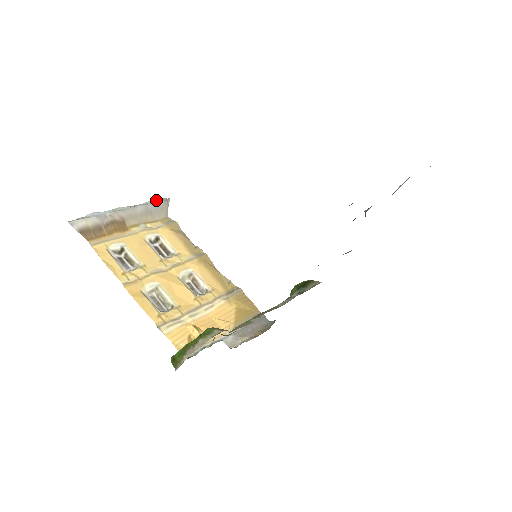
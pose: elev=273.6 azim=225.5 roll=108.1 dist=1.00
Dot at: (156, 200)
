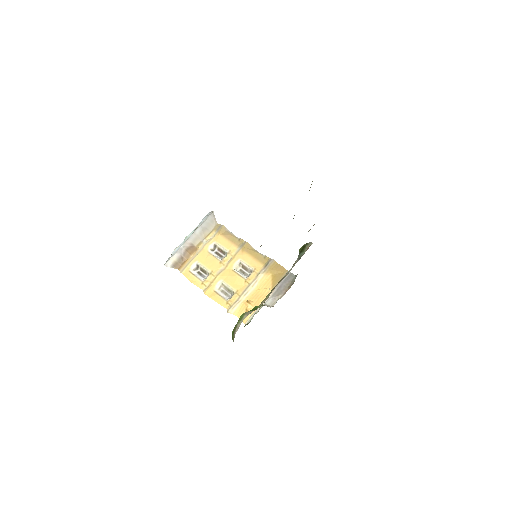
Dot at: (206, 216)
